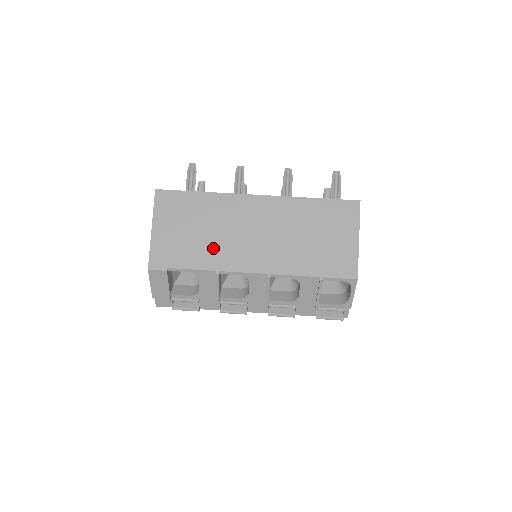
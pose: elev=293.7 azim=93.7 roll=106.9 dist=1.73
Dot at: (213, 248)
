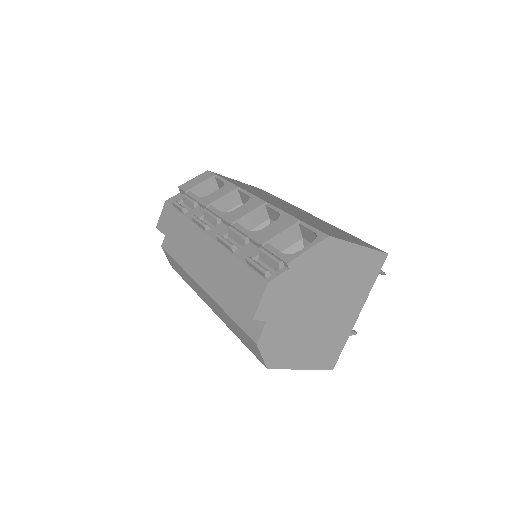
Dot at: occluded
